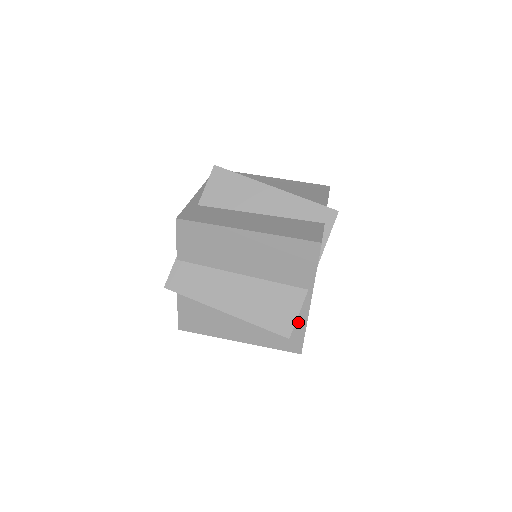
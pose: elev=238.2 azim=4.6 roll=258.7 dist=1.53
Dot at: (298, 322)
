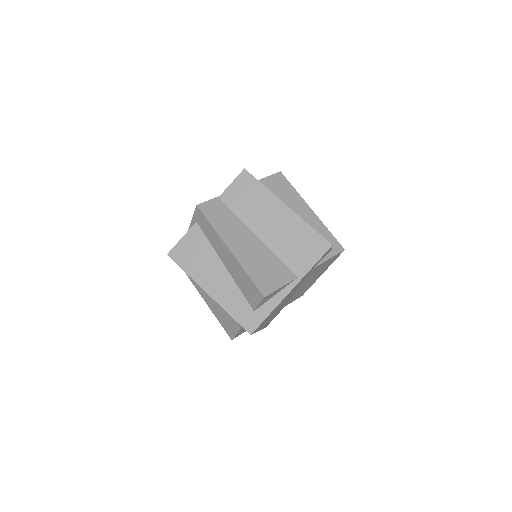
Dot at: (270, 302)
